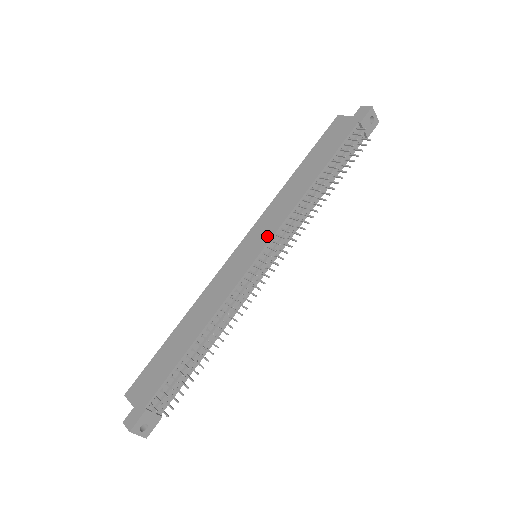
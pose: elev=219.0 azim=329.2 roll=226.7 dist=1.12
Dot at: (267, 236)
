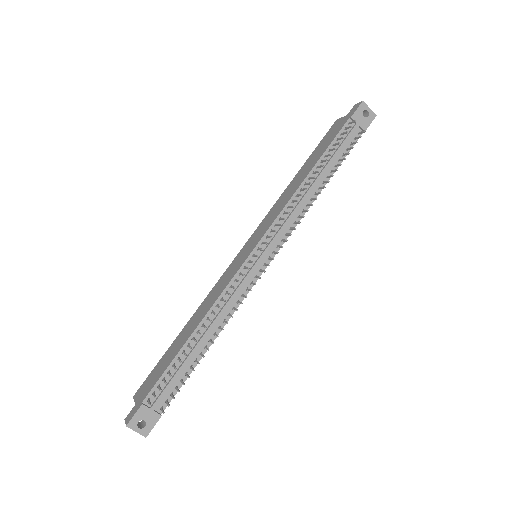
Dot at: (262, 233)
